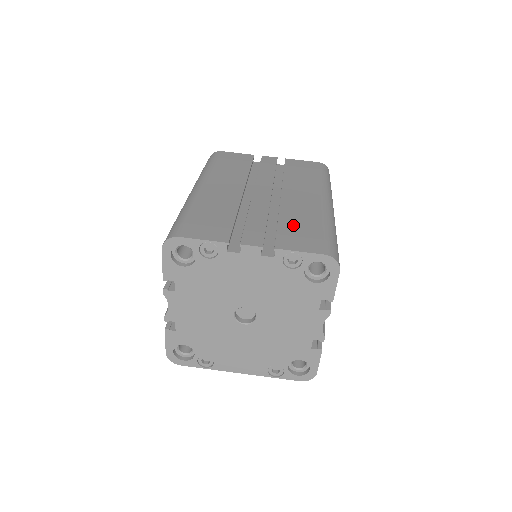
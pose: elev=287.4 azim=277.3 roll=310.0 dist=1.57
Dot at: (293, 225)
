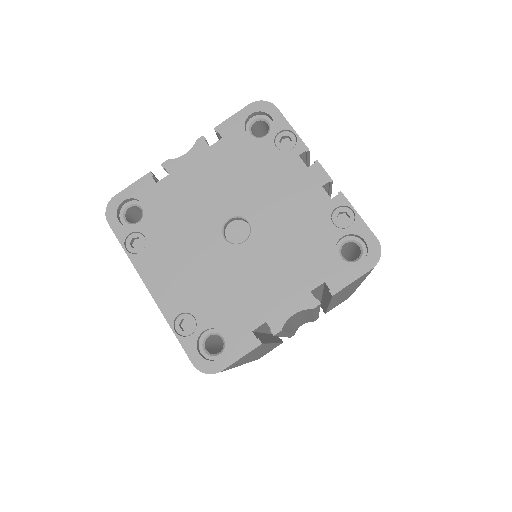
Dot at: occluded
